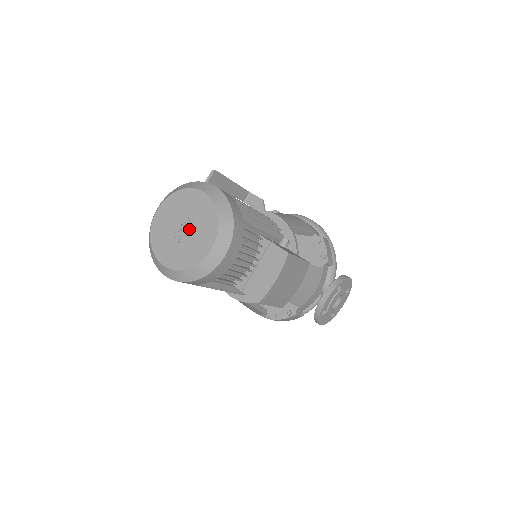
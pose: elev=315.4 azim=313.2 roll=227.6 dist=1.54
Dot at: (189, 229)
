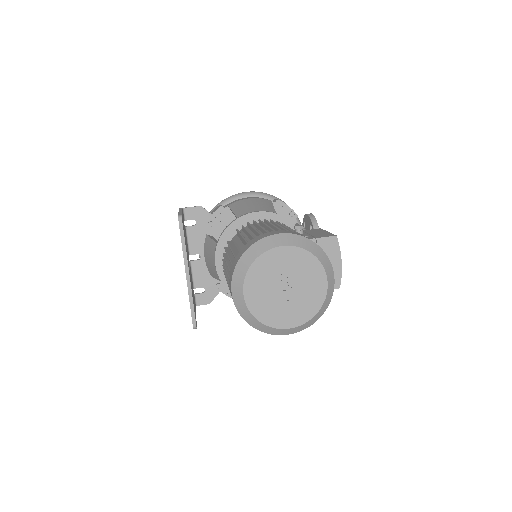
Dot at: (293, 284)
